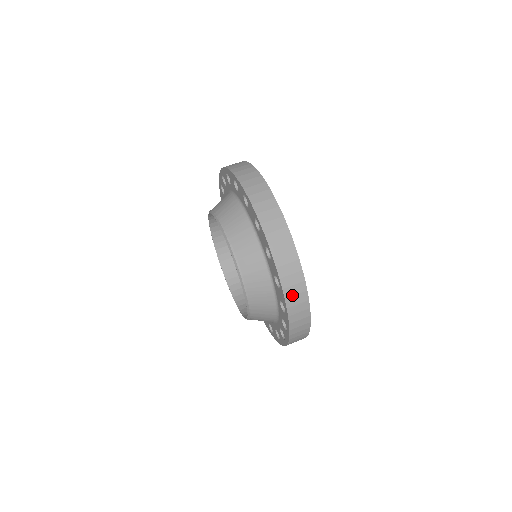
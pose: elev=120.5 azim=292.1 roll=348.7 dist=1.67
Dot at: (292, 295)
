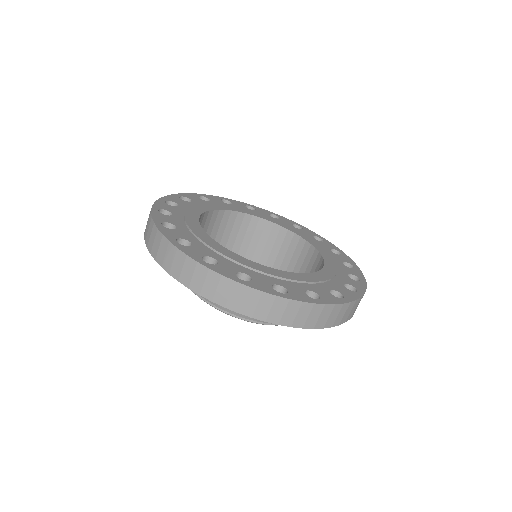
Dot at: (348, 315)
